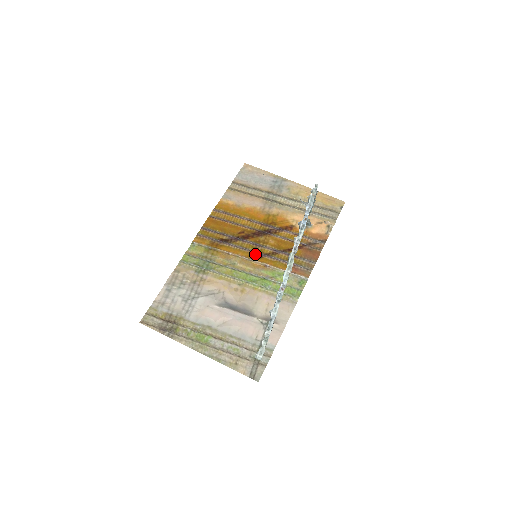
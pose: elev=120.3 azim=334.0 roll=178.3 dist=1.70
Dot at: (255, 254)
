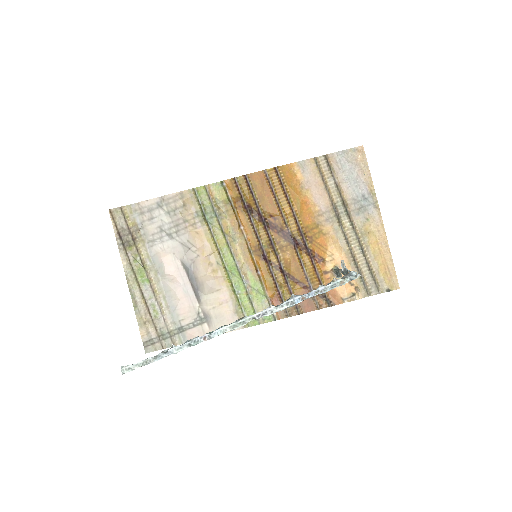
Dot at: (261, 251)
